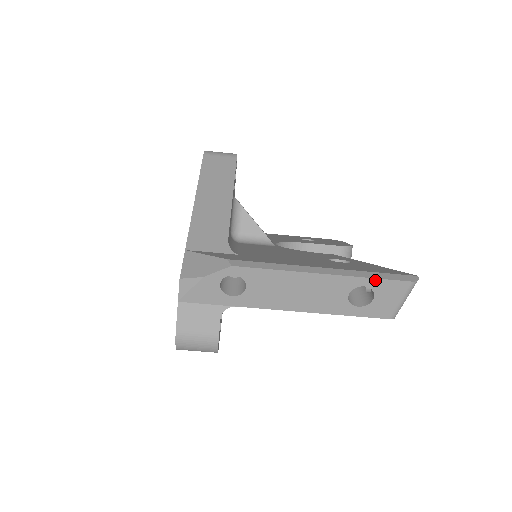
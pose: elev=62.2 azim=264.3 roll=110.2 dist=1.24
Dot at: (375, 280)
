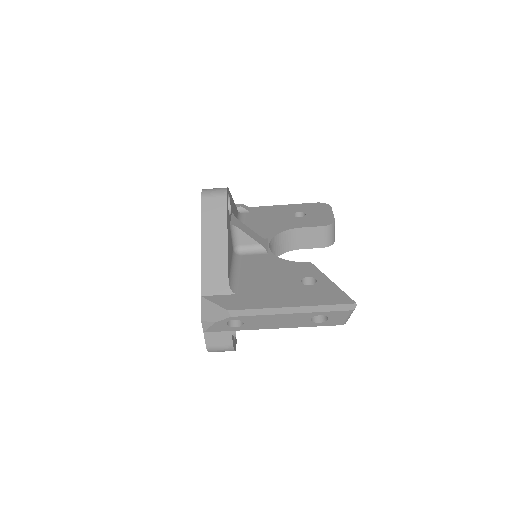
Dot at: (326, 312)
